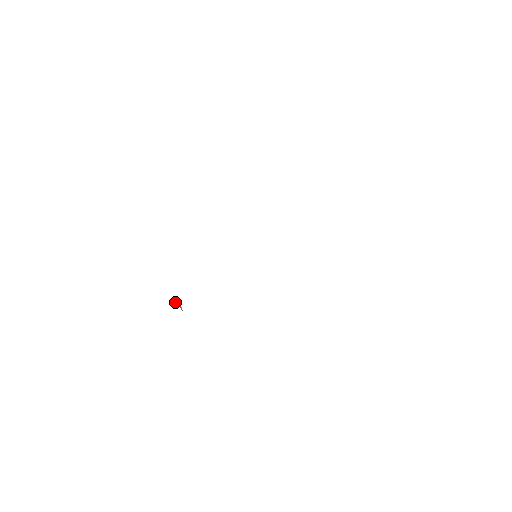
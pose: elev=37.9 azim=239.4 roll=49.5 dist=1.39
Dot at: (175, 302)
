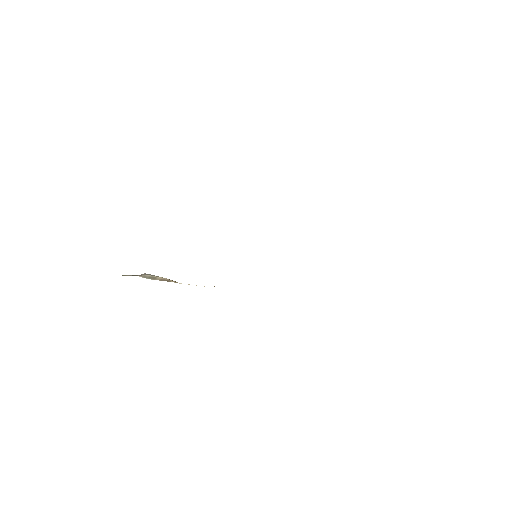
Dot at: occluded
